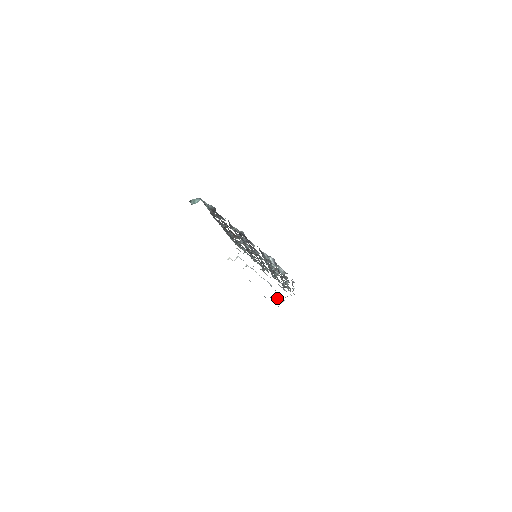
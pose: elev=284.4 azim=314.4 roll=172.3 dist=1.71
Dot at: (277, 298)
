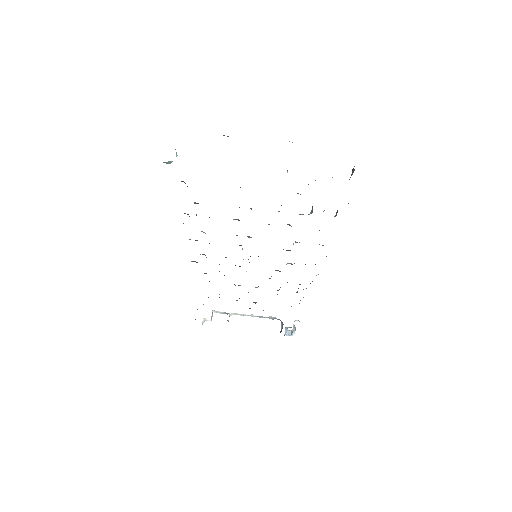
Dot at: (286, 330)
